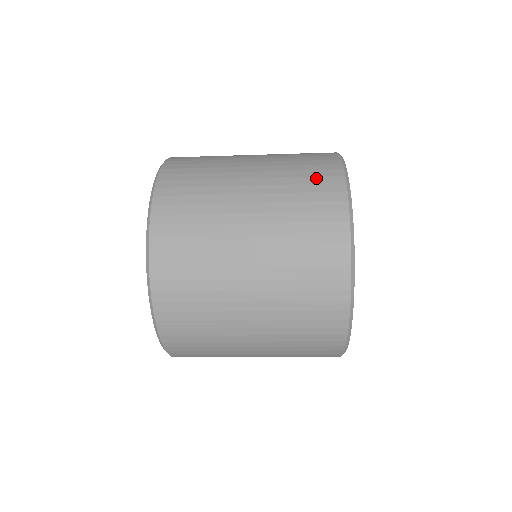
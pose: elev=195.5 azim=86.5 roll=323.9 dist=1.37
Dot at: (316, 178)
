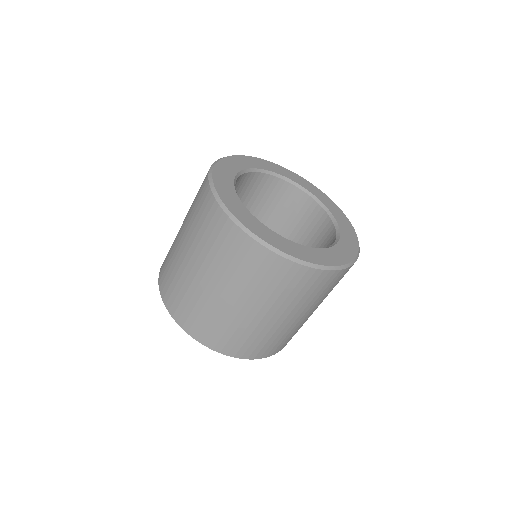
Dot at: (207, 218)
